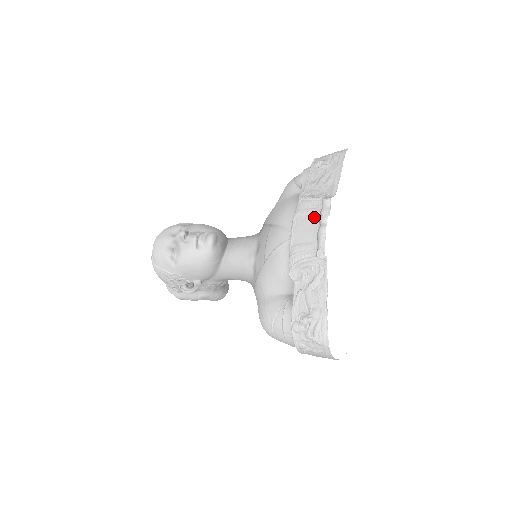
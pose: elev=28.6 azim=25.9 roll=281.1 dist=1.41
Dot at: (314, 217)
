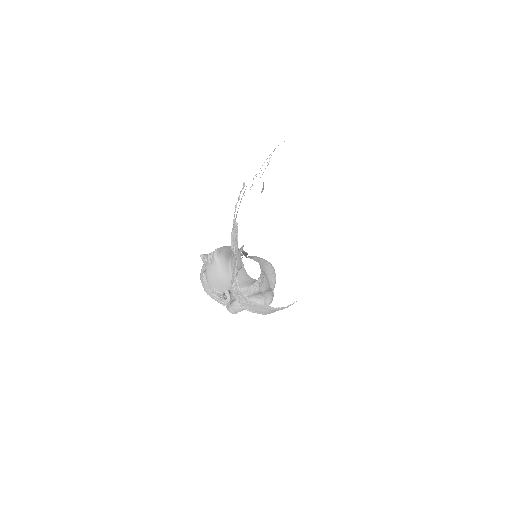
Dot at: occluded
